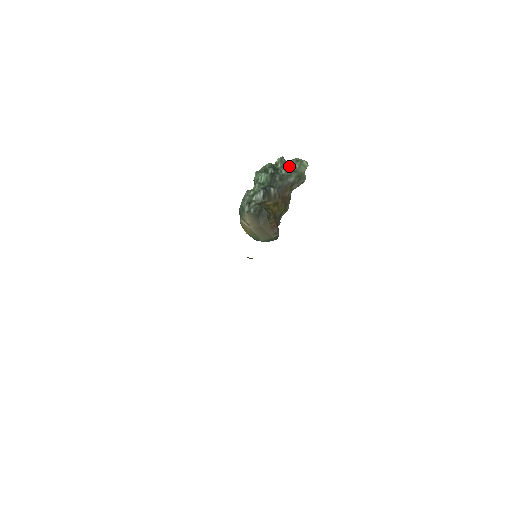
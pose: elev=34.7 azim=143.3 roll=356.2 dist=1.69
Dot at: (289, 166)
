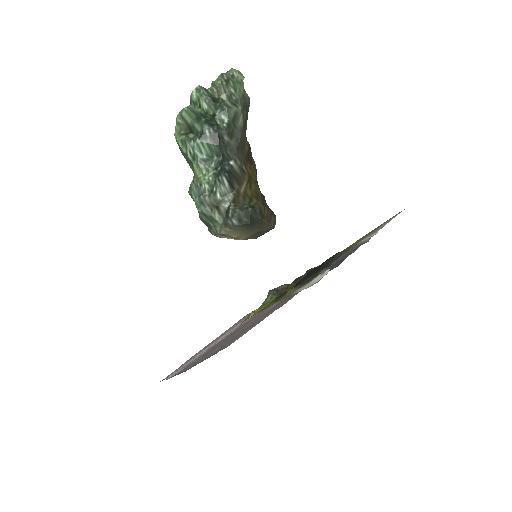
Dot at: (223, 101)
